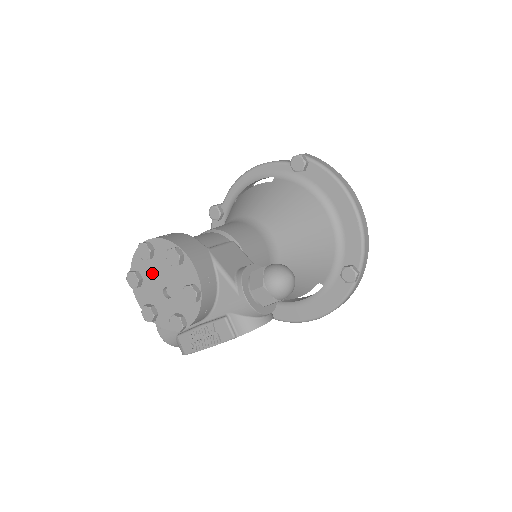
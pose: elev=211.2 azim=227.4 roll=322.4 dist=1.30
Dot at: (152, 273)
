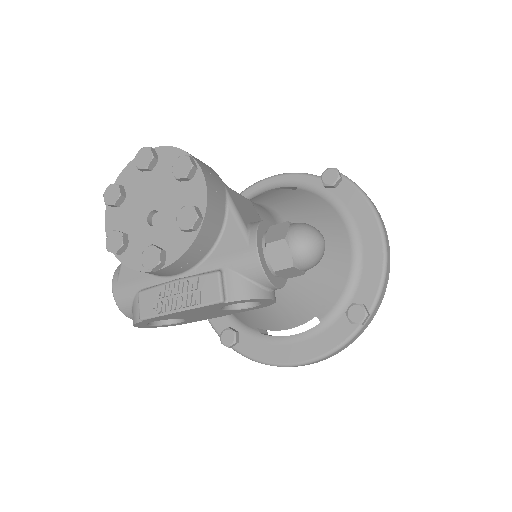
Dot at: (142, 190)
